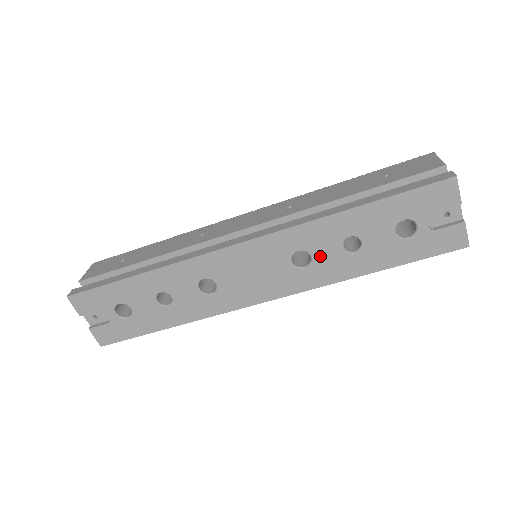
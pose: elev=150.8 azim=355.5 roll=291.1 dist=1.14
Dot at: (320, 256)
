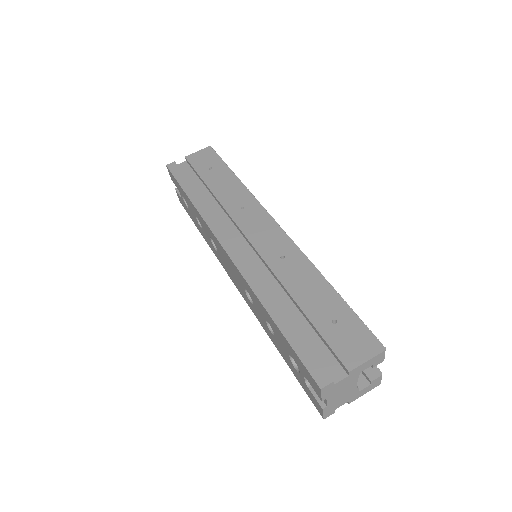
Dot at: (257, 309)
